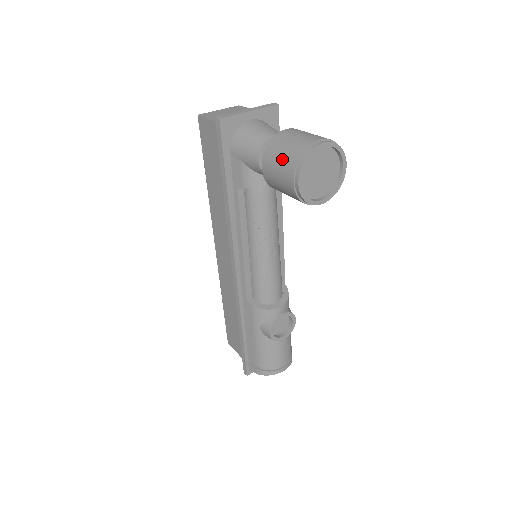
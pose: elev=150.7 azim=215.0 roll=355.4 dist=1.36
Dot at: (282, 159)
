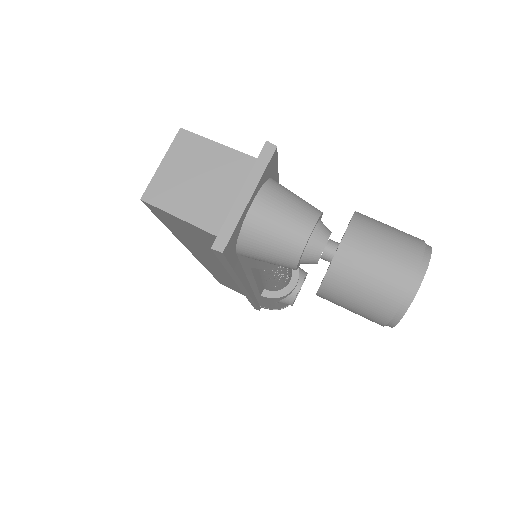
Dot at: (361, 305)
